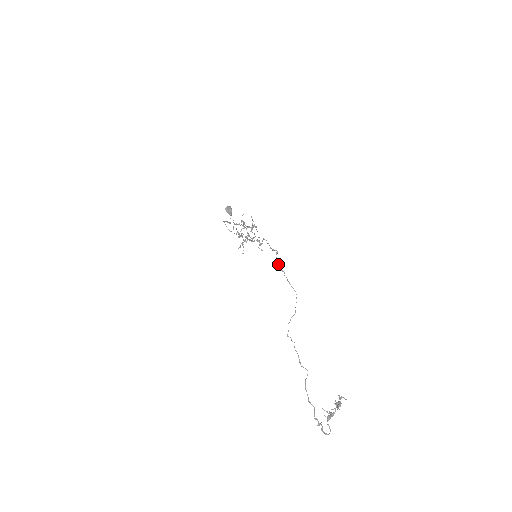
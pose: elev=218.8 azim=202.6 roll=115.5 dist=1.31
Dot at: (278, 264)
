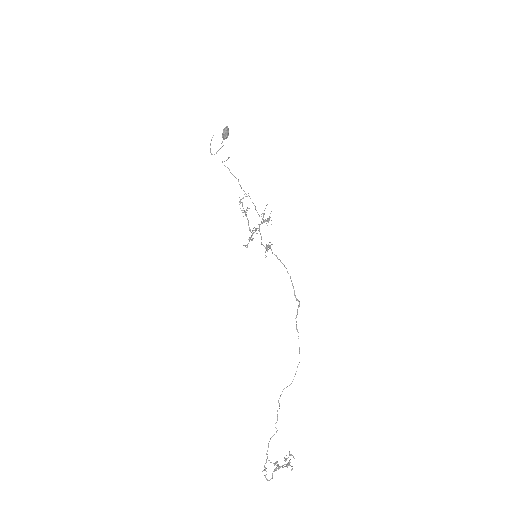
Dot at: occluded
